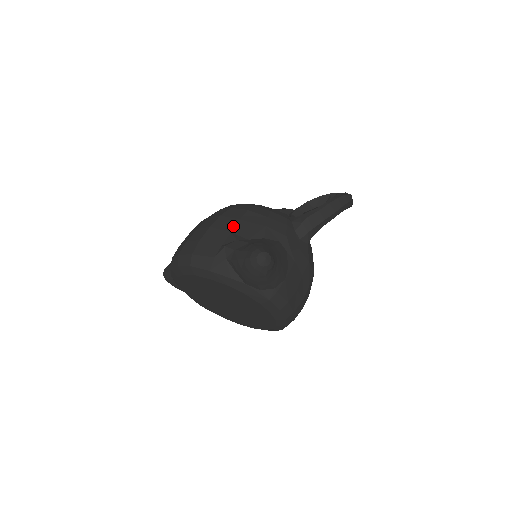
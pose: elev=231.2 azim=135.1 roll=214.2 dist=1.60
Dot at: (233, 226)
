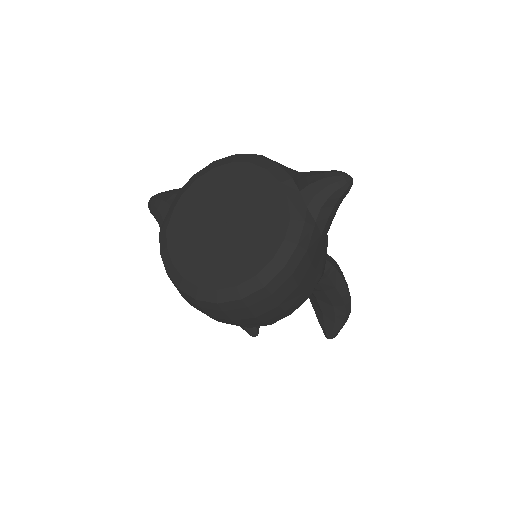
Dot at: occluded
